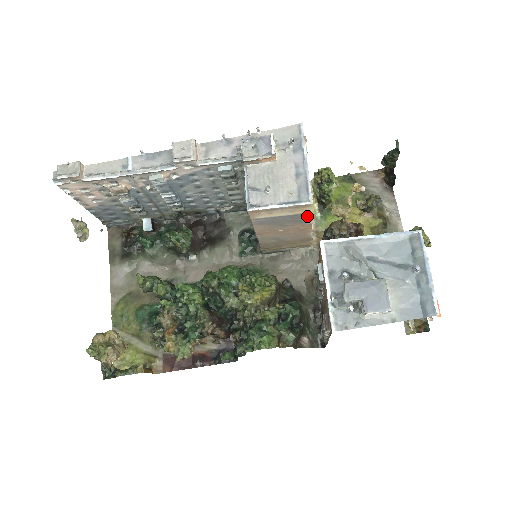
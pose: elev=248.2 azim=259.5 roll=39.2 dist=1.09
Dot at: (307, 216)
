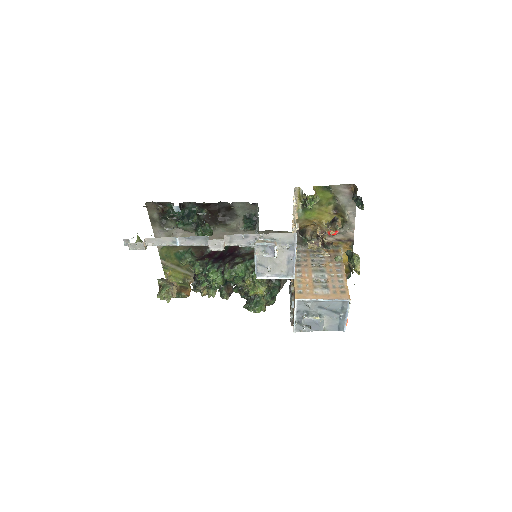
Dot at: occluded
